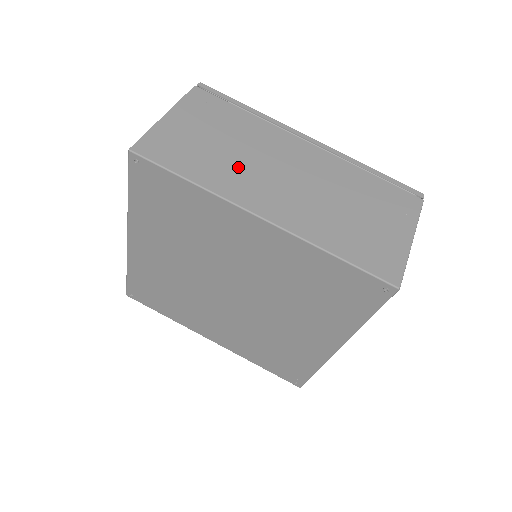
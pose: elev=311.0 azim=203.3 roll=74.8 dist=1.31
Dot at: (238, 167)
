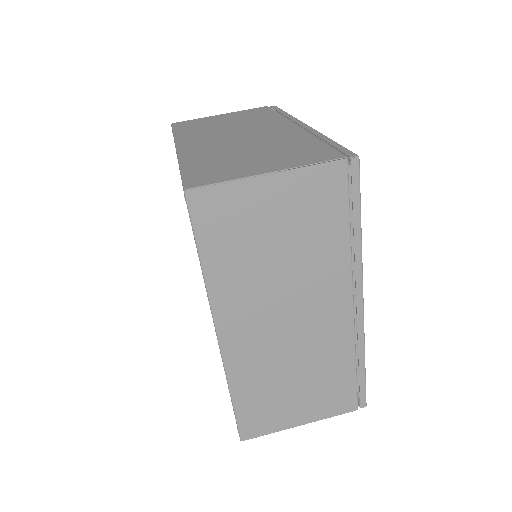
Dot at: (259, 283)
